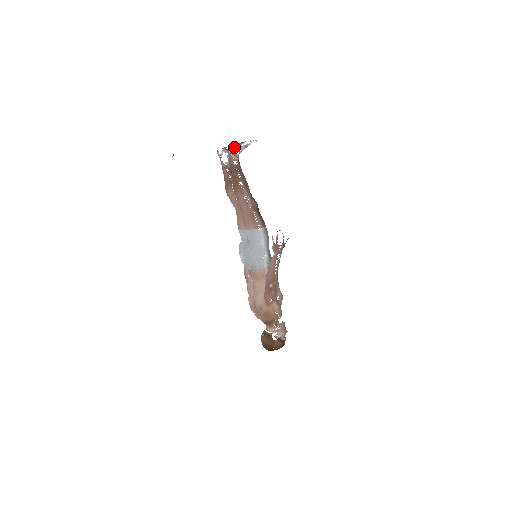
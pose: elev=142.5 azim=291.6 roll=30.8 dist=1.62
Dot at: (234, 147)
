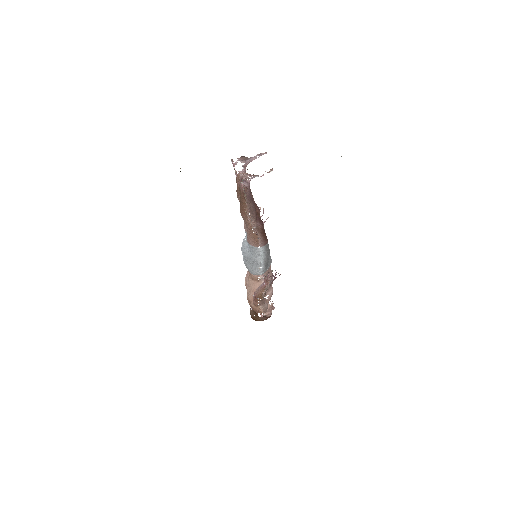
Dot at: (245, 175)
